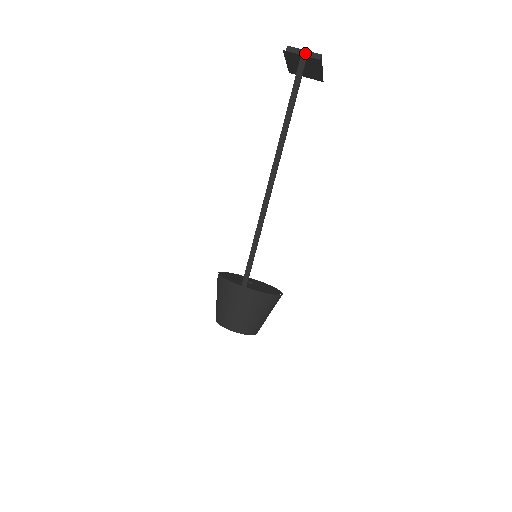
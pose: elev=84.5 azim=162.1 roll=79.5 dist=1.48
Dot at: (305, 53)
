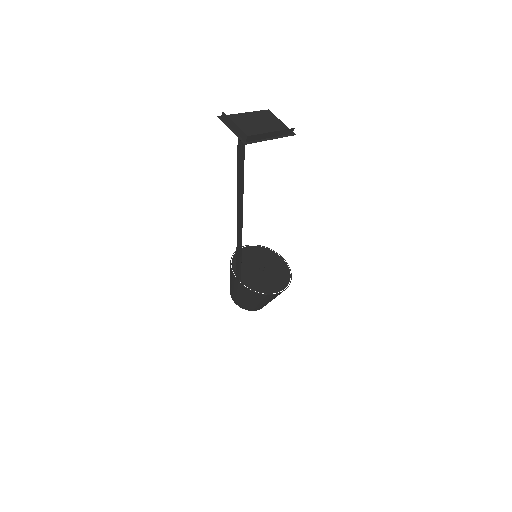
Dot at: (235, 127)
